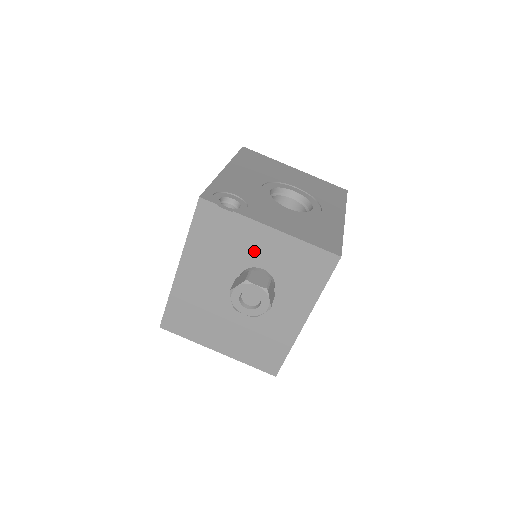
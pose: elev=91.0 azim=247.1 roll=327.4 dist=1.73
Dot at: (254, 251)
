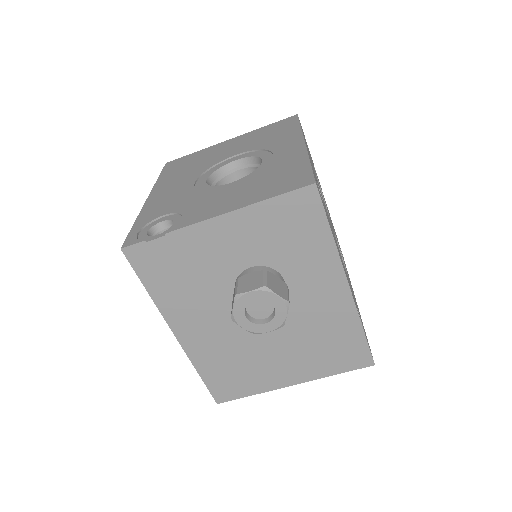
Dot at: (224, 256)
